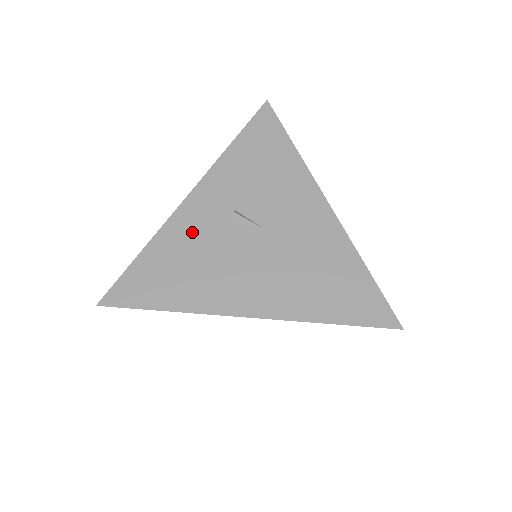
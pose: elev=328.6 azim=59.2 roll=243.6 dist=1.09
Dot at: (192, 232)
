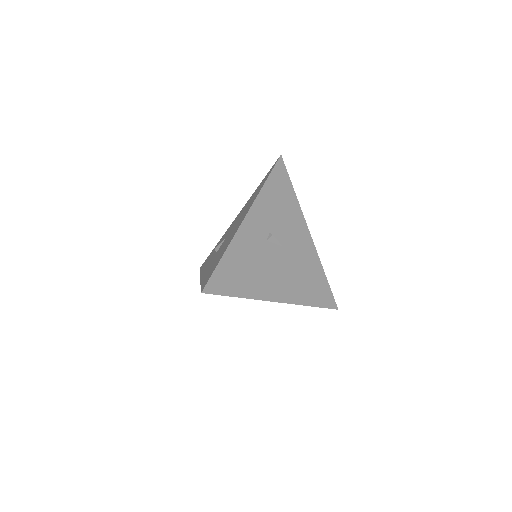
Dot at: (249, 245)
